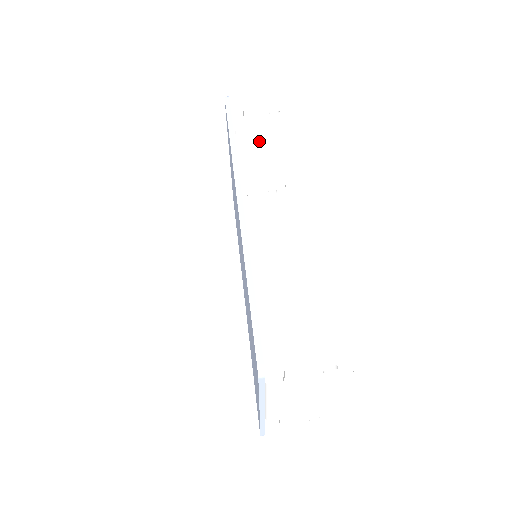
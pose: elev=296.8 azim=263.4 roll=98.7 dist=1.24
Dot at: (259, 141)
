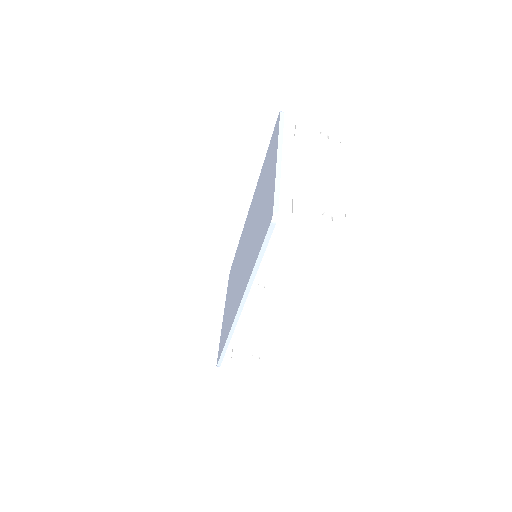
Dot at: (310, 185)
